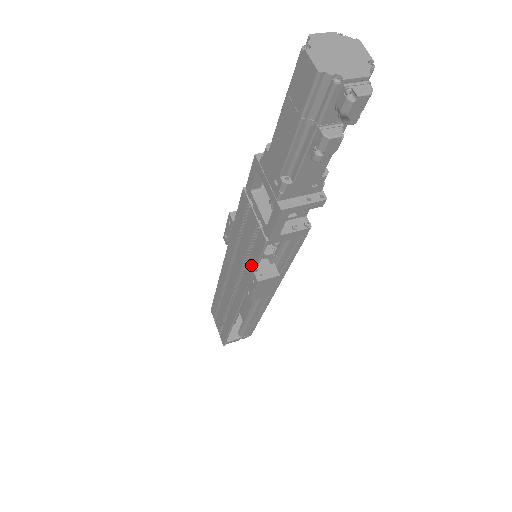
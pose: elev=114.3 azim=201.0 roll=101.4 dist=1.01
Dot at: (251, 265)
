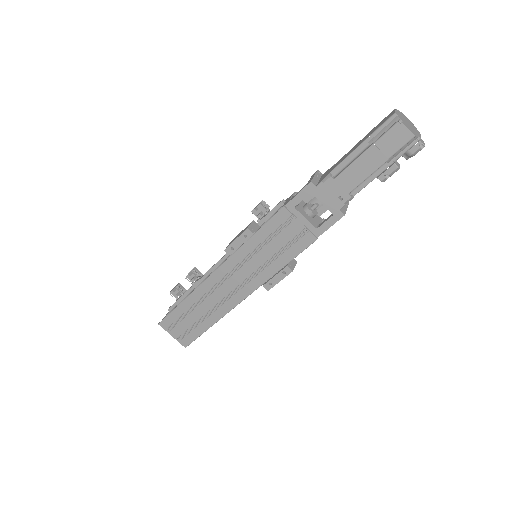
Dot at: (282, 261)
